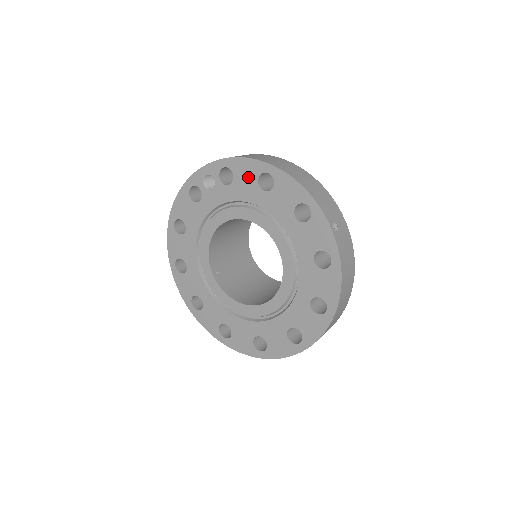
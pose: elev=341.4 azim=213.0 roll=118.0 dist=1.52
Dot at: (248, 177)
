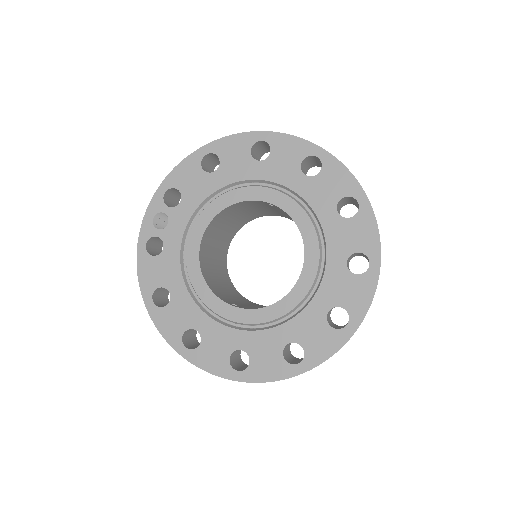
Dot at: (192, 176)
